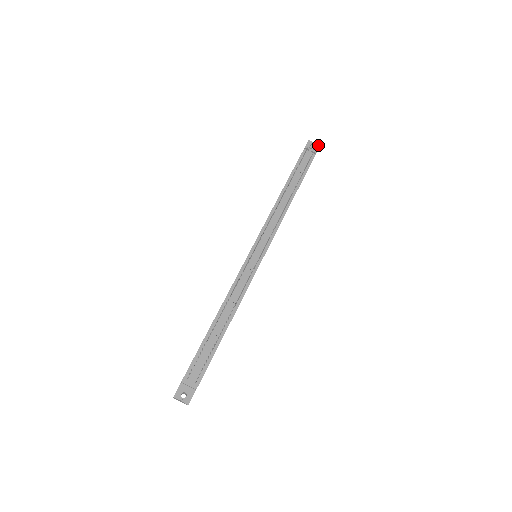
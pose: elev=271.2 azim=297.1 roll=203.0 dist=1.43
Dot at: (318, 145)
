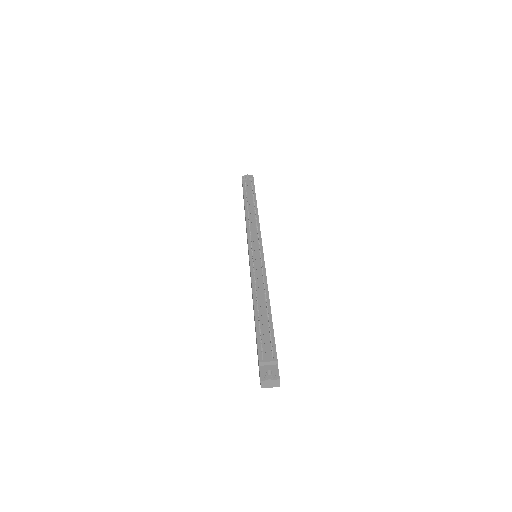
Dot at: (251, 175)
